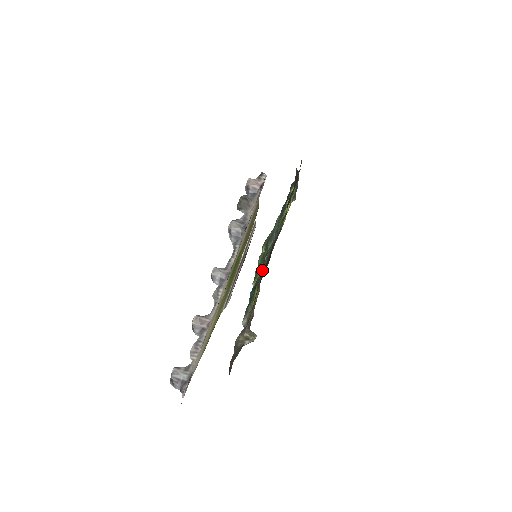
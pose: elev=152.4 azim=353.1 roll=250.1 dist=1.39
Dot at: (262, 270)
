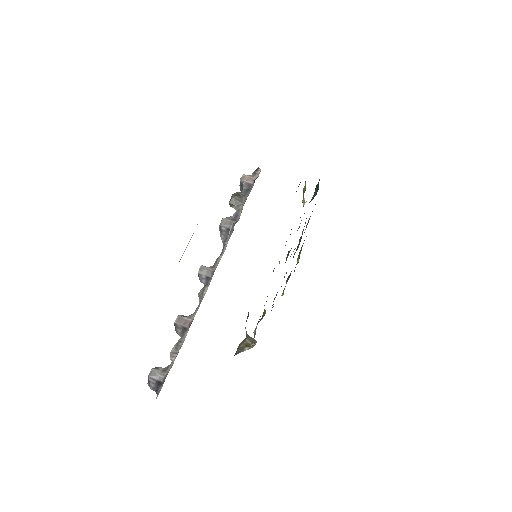
Dot at: occluded
